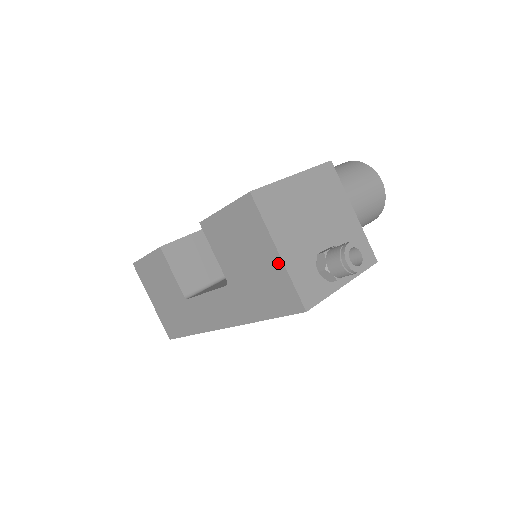
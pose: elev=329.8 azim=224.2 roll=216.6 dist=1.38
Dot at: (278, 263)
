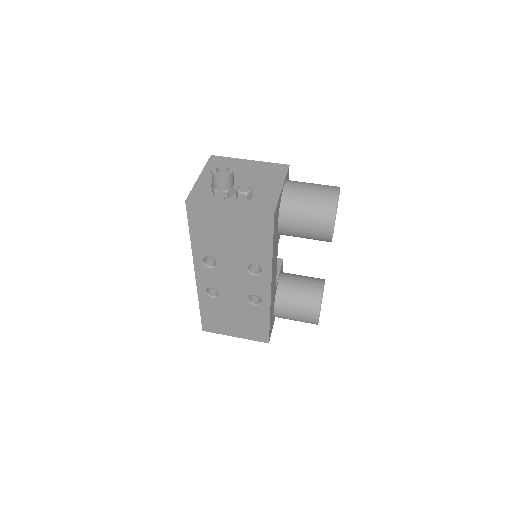
Dot at: occluded
